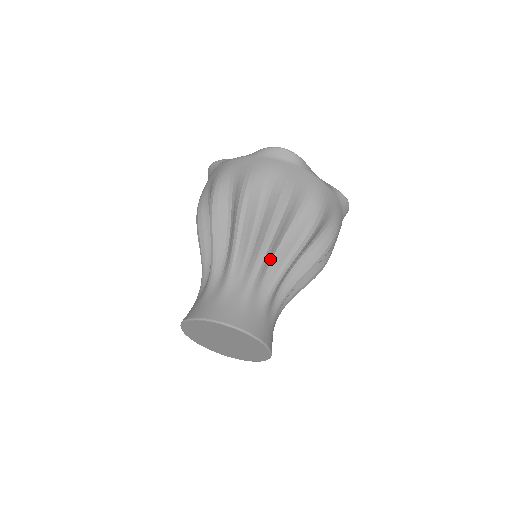
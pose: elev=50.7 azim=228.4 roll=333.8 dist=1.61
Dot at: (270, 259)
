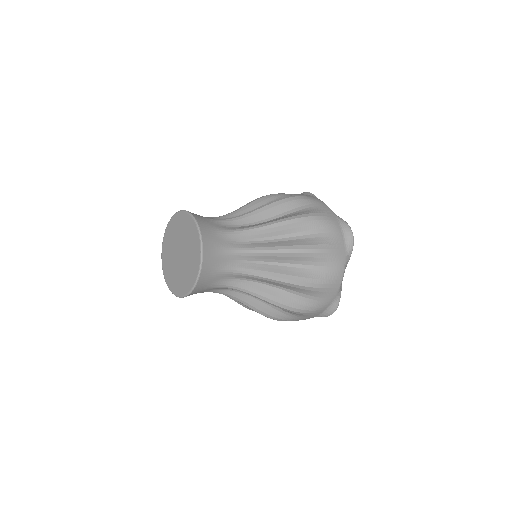
Dot at: (265, 259)
